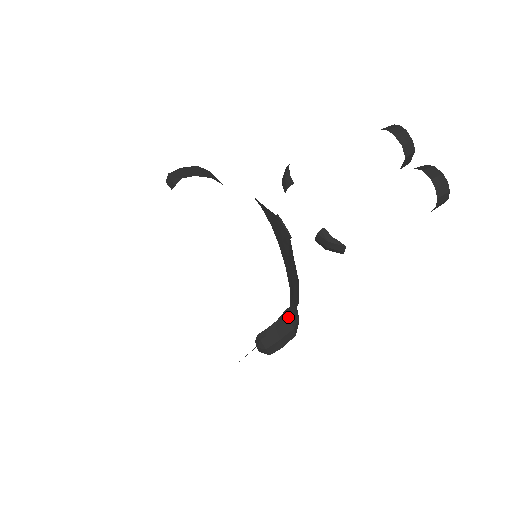
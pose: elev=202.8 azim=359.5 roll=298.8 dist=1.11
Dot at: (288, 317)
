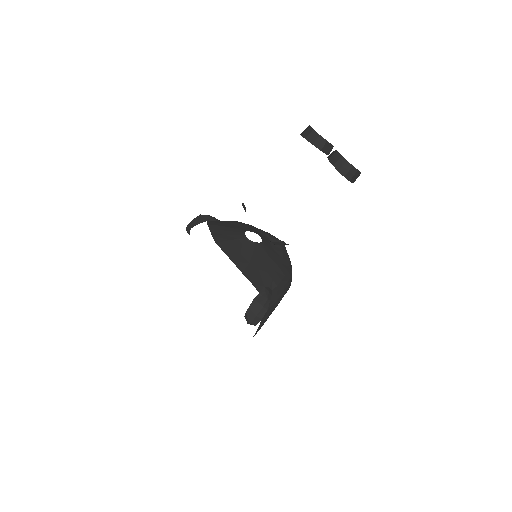
Dot at: (258, 301)
